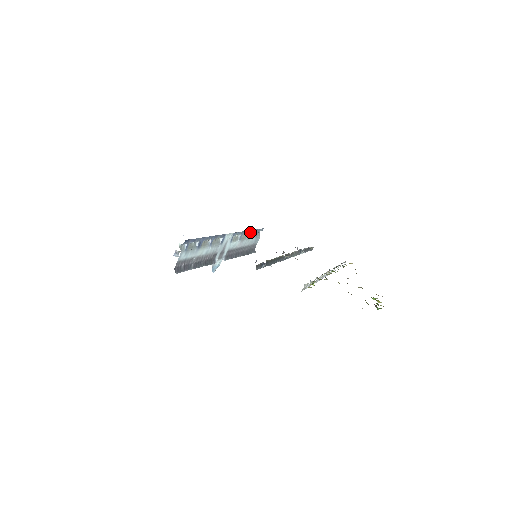
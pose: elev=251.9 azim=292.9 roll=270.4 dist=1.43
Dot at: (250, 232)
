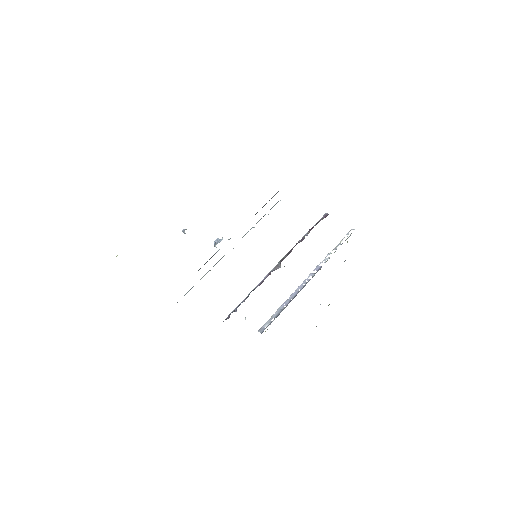
Dot at: occluded
